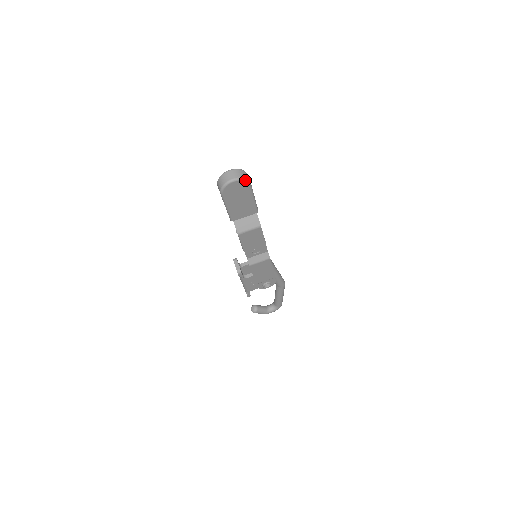
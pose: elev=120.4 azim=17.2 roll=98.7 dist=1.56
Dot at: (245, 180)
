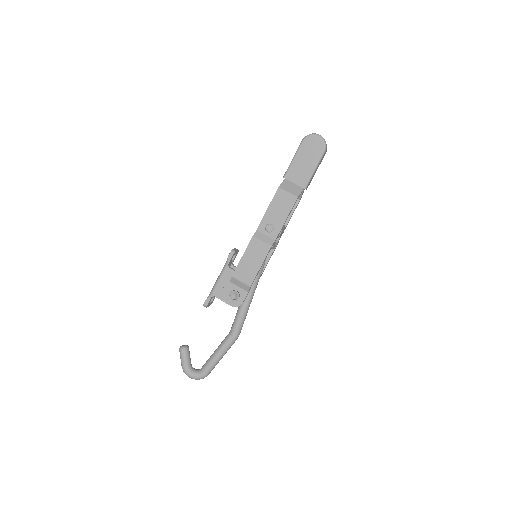
Dot at: (325, 143)
